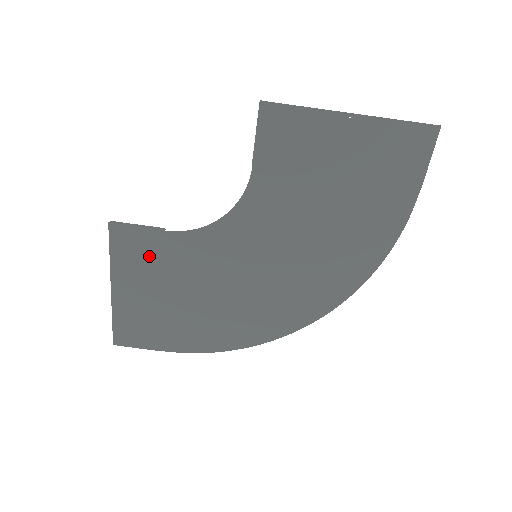
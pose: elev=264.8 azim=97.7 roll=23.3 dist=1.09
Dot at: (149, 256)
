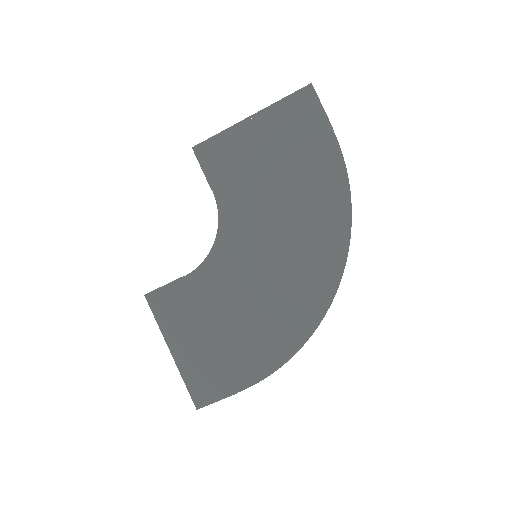
Dot at: (183, 305)
